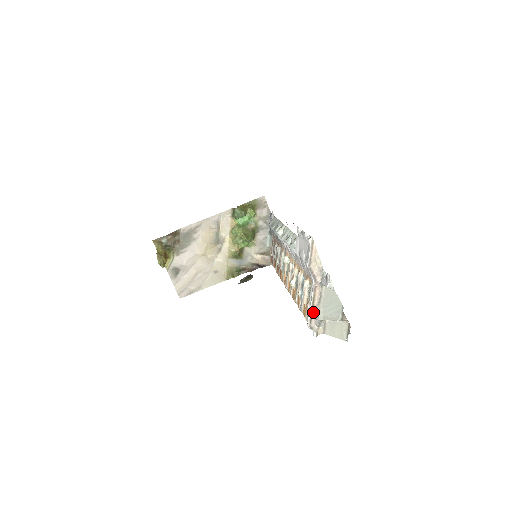
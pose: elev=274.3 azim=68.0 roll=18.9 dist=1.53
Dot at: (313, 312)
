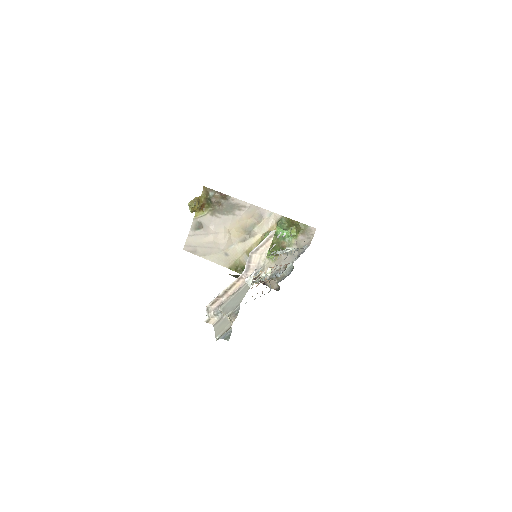
Dot at: (222, 298)
